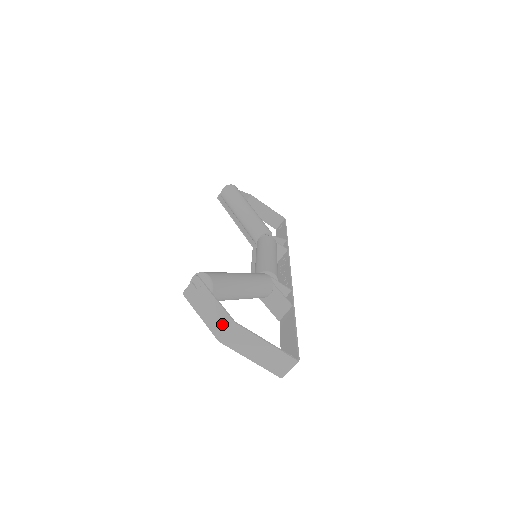
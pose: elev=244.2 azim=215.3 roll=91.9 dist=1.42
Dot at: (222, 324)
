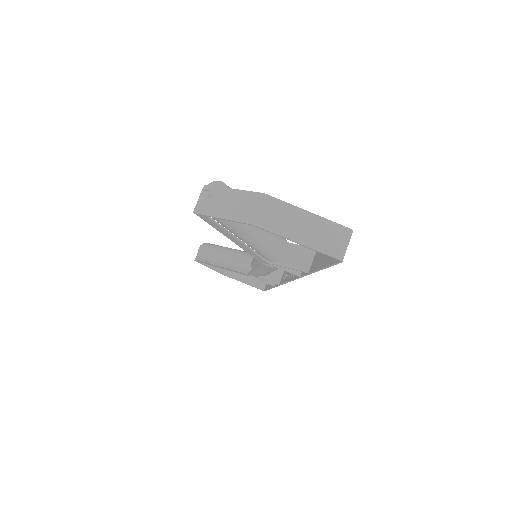
Dot at: (250, 205)
